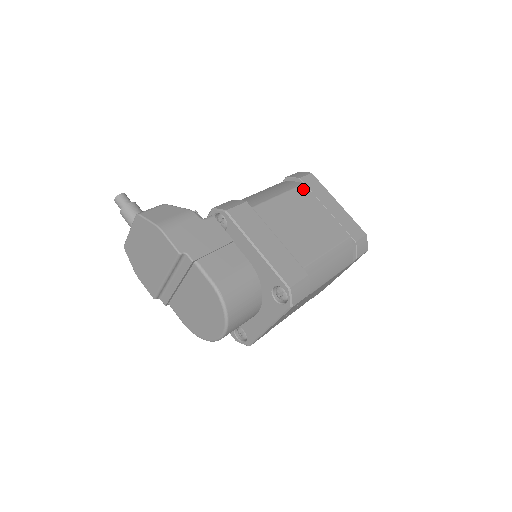
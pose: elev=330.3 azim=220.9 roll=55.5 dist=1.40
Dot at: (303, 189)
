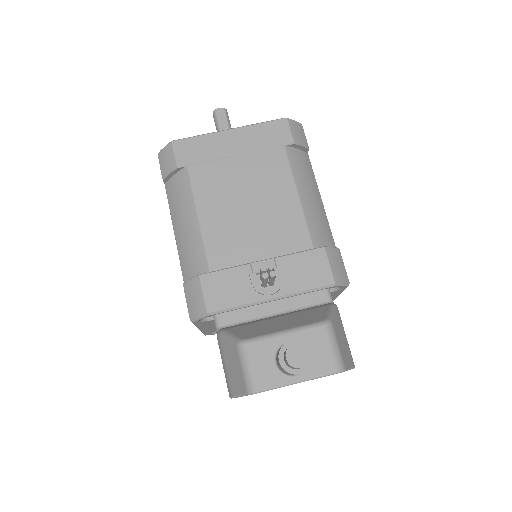
Dot at: occluded
